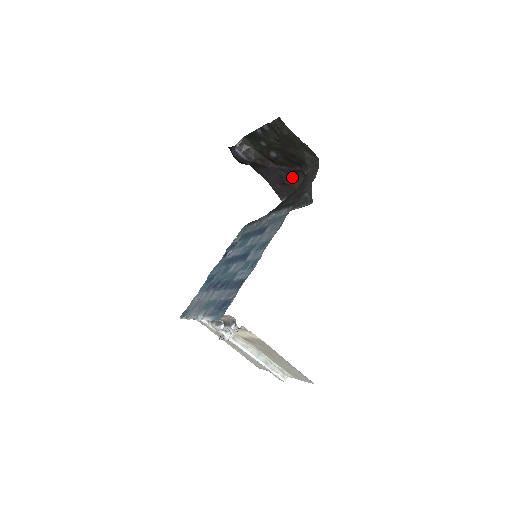
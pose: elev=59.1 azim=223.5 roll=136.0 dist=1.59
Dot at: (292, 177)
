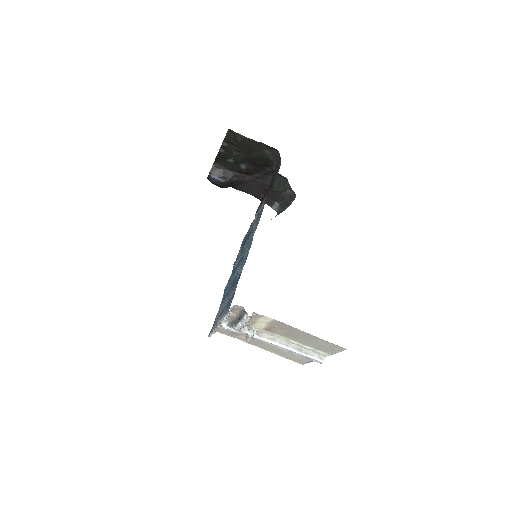
Dot at: (269, 181)
